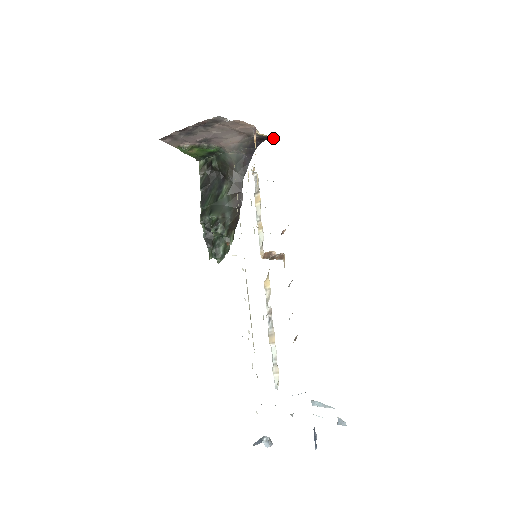
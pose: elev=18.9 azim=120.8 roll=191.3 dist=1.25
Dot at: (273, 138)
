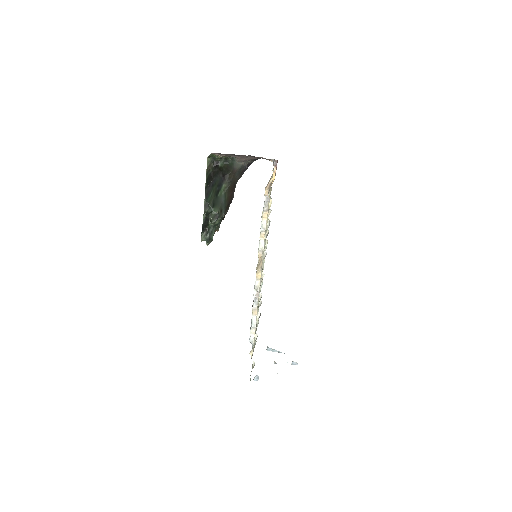
Dot at: occluded
